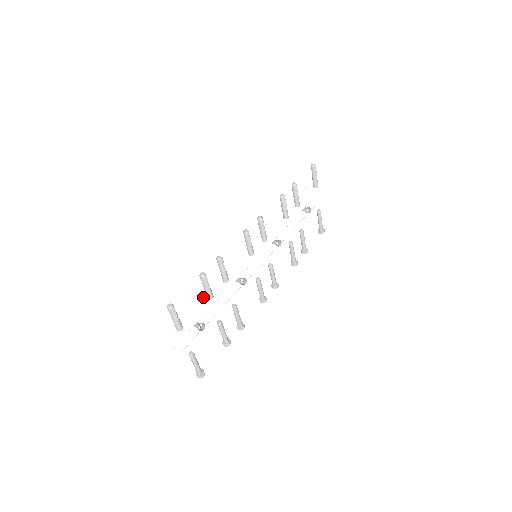
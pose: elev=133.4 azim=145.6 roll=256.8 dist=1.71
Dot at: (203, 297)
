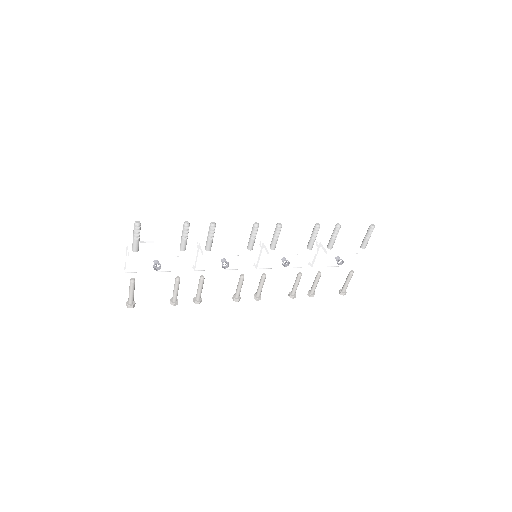
Dot at: (178, 245)
